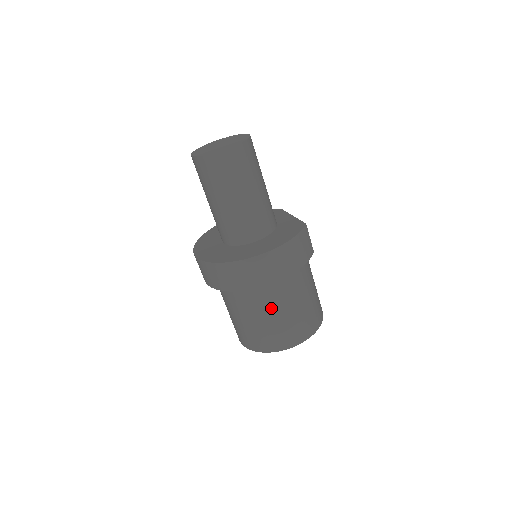
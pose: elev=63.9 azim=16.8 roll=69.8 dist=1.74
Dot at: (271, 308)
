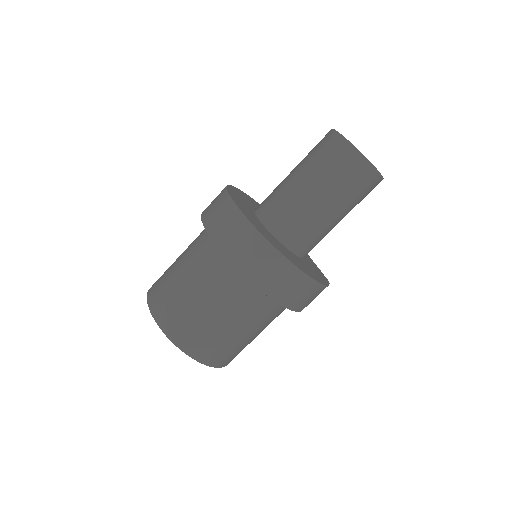
Dot at: (238, 317)
